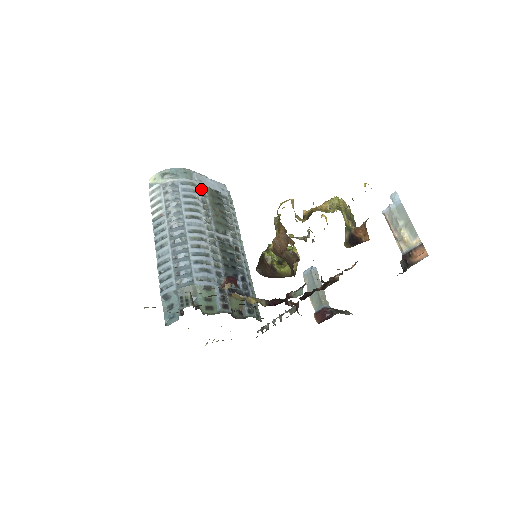
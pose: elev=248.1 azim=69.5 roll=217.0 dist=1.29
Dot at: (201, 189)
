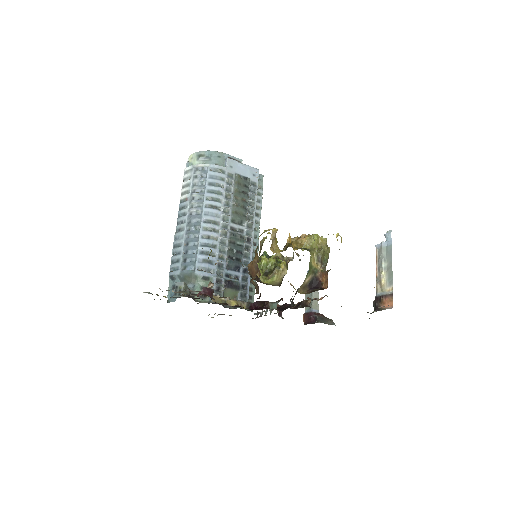
Dot at: (229, 176)
